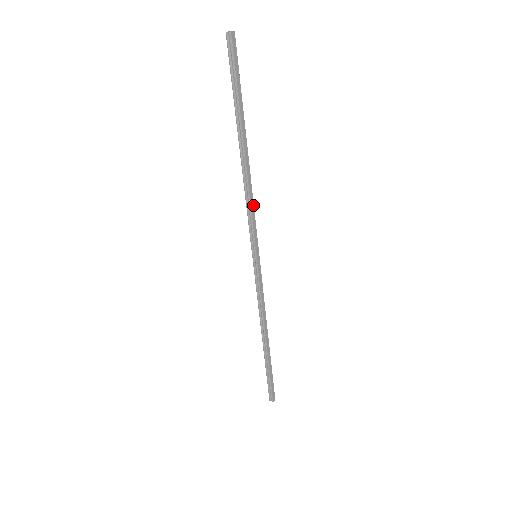
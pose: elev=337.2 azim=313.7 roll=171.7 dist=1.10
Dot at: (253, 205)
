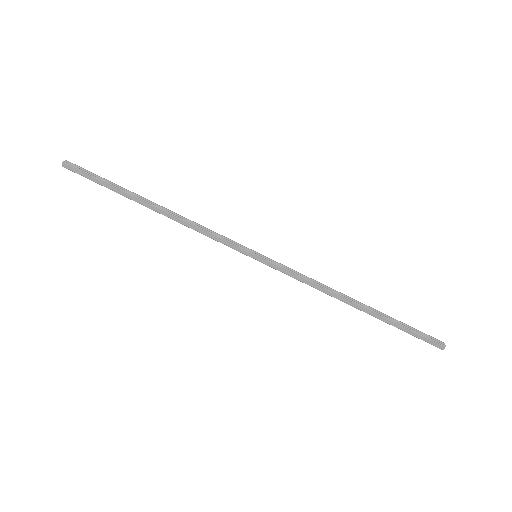
Dot at: (204, 231)
